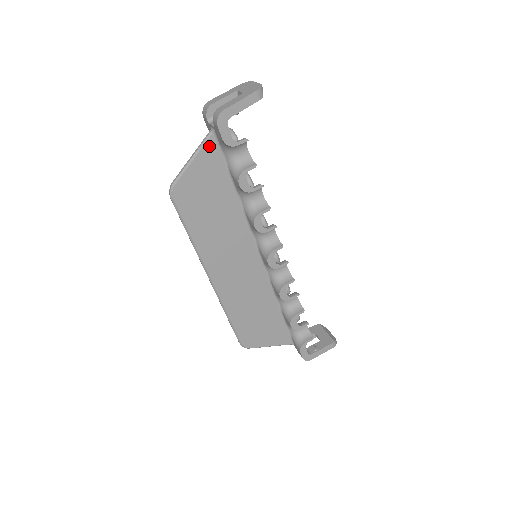
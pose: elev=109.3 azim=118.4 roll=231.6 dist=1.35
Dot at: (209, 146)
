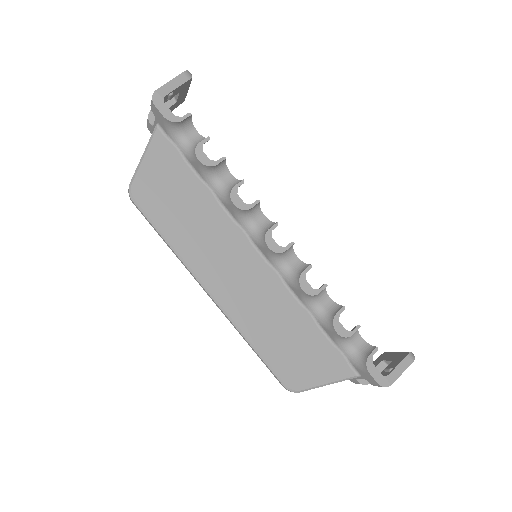
Dot at: (157, 140)
